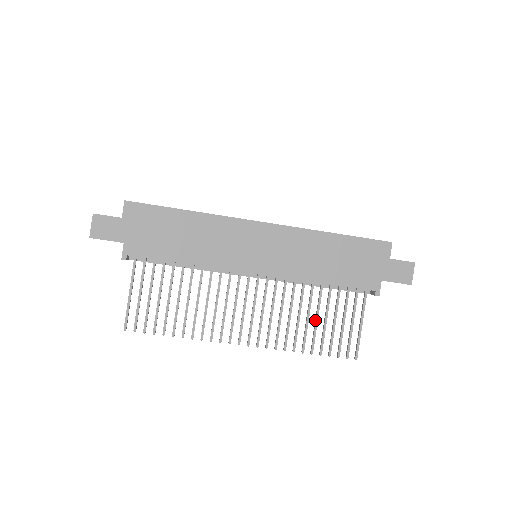
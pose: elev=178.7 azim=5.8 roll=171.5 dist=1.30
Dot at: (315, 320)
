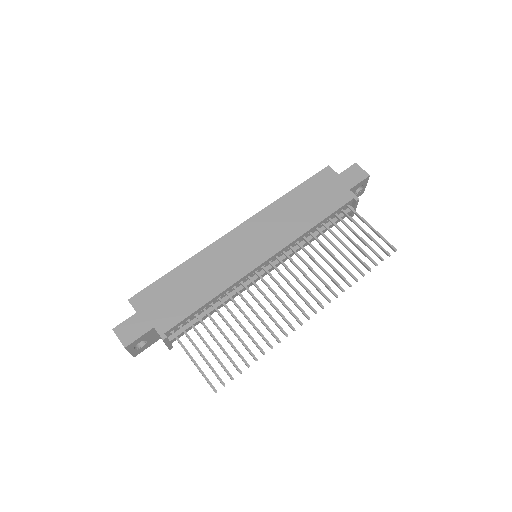
Dot at: (340, 253)
